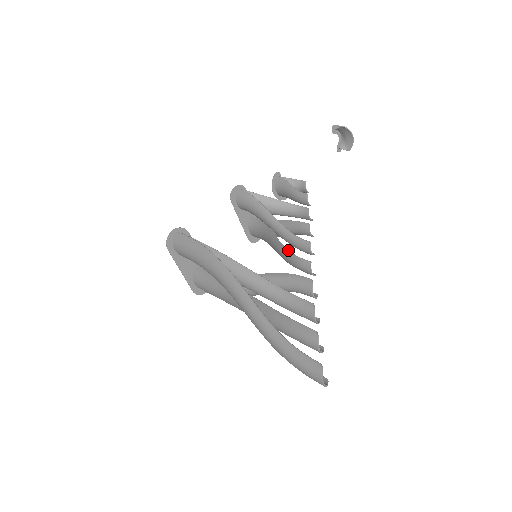
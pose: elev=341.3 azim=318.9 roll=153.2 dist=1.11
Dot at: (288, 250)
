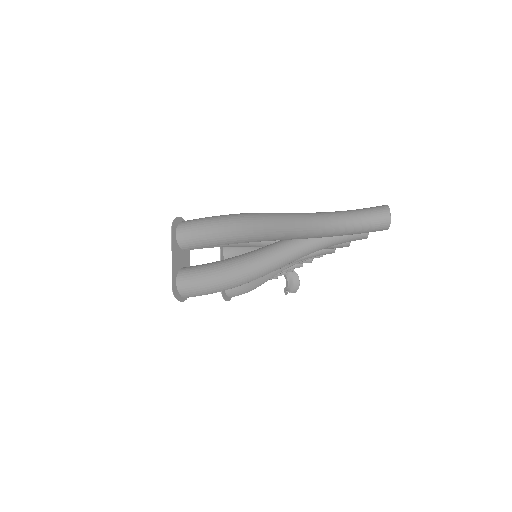
Dot at: occluded
